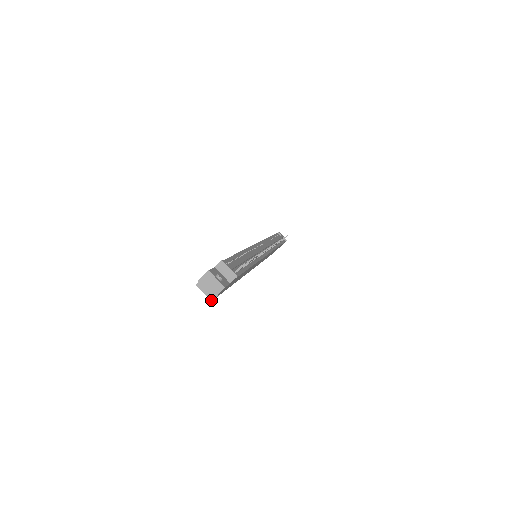
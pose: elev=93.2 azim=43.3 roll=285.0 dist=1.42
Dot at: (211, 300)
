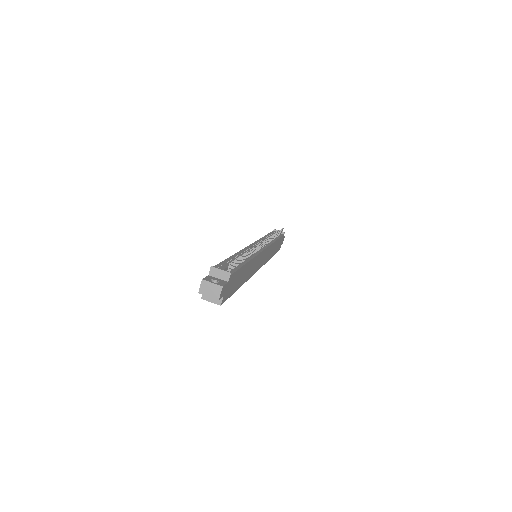
Dot at: (220, 305)
